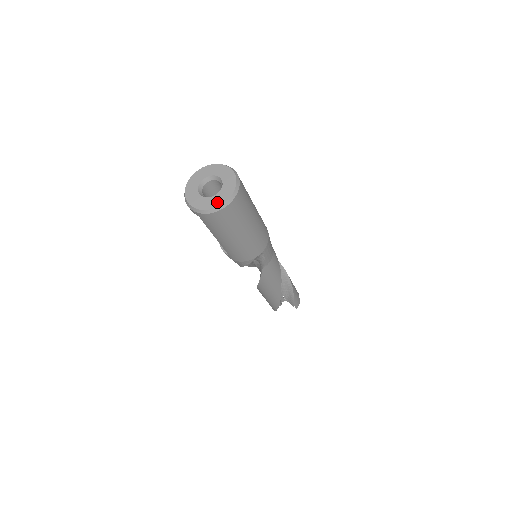
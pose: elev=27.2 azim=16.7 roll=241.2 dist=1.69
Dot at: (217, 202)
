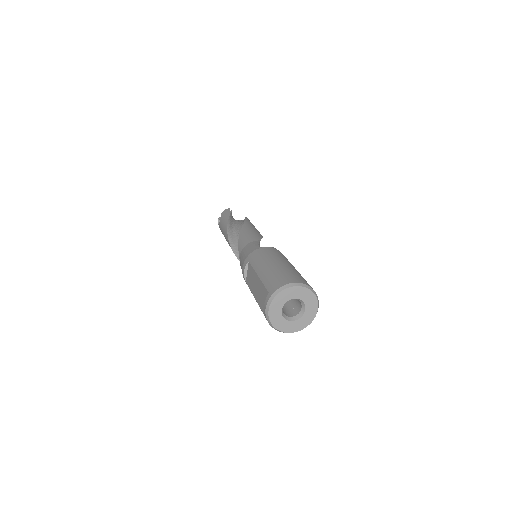
Dot at: (288, 329)
